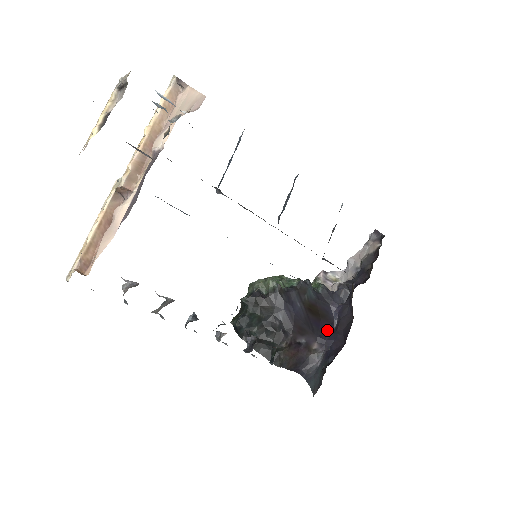
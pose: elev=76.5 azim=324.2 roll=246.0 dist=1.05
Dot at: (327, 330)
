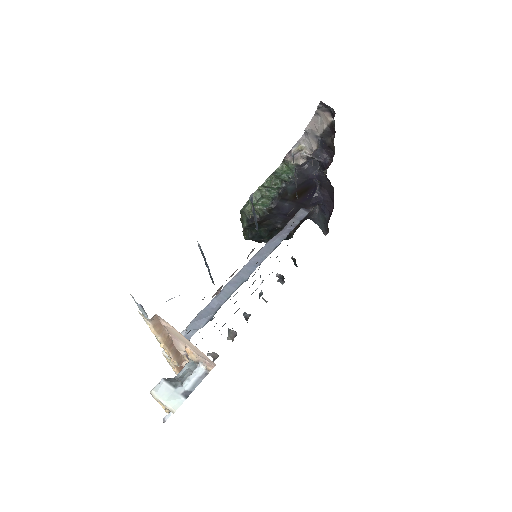
Dot at: (314, 193)
